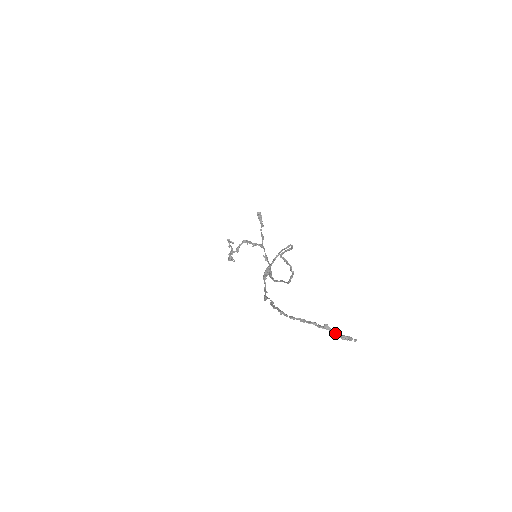
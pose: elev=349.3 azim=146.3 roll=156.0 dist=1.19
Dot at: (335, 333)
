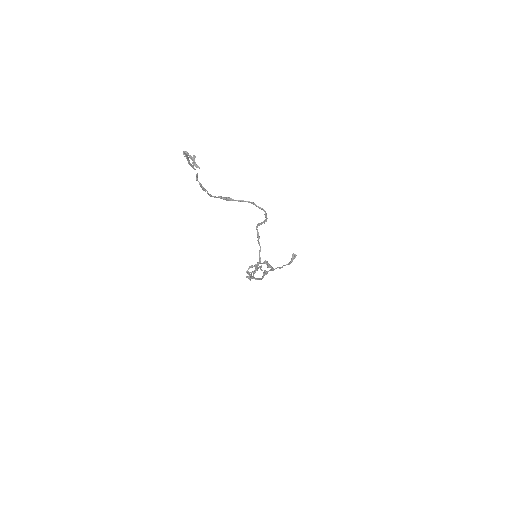
Dot at: (193, 162)
